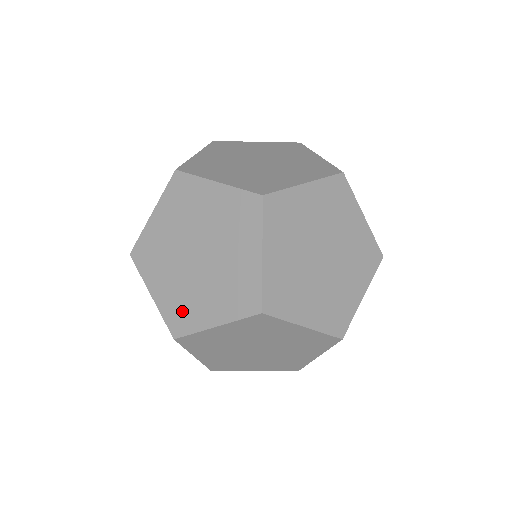
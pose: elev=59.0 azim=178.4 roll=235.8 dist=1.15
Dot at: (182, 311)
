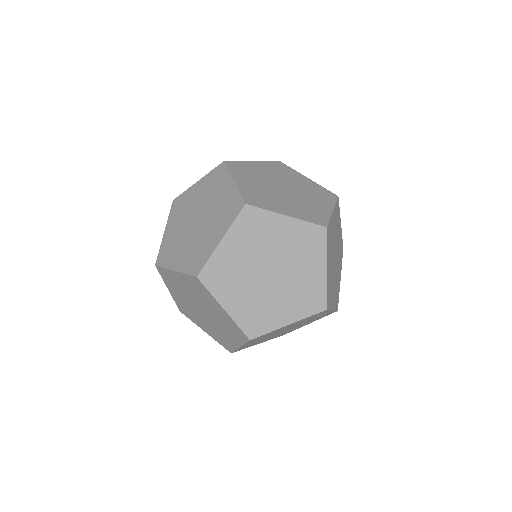
Dot at: (257, 318)
